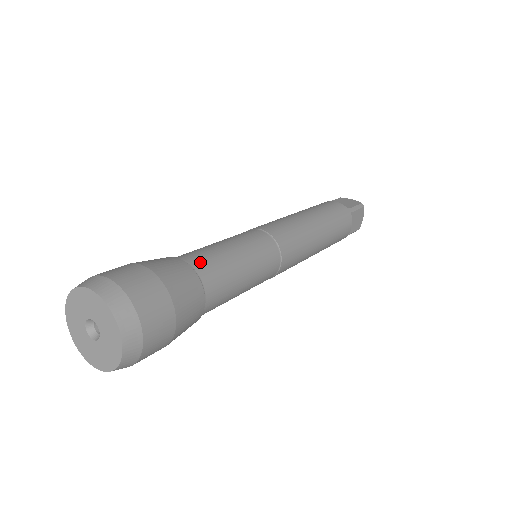
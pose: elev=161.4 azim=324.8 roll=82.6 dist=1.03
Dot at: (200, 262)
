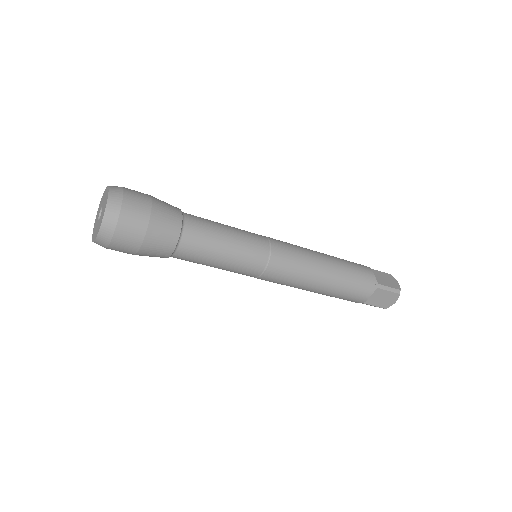
Dot at: (194, 225)
